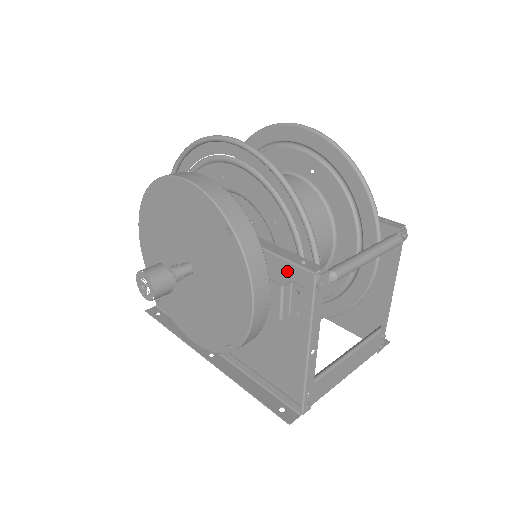
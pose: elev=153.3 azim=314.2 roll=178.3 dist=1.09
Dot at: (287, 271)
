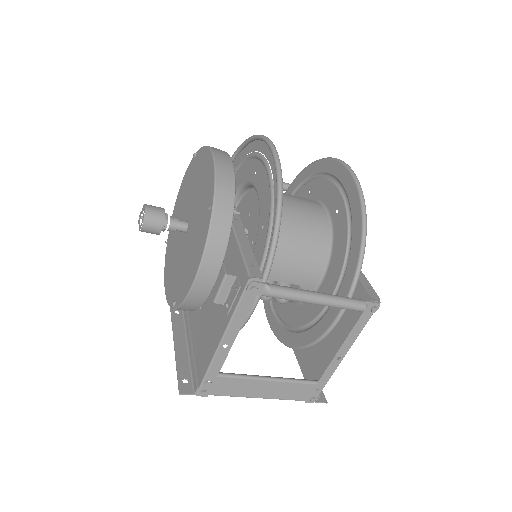
Dot at: (239, 266)
